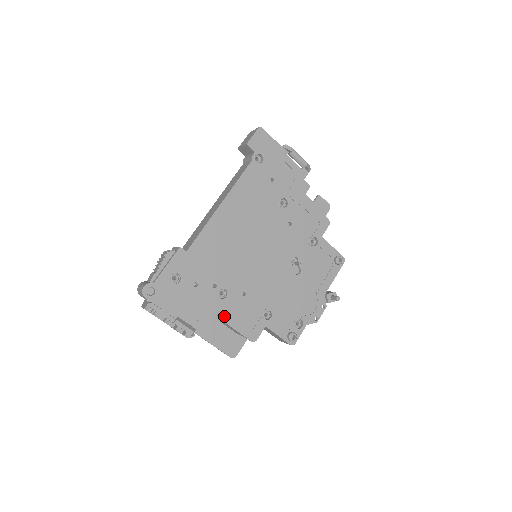
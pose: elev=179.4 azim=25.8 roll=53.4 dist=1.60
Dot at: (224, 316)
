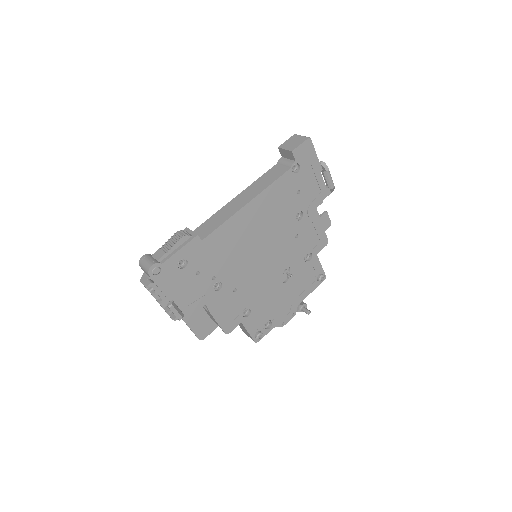
Dot at: (211, 307)
